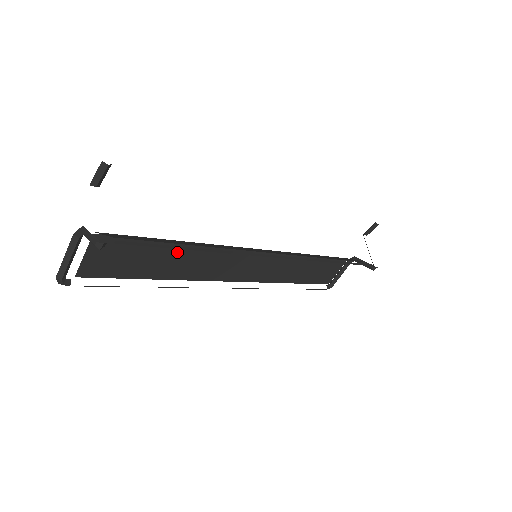
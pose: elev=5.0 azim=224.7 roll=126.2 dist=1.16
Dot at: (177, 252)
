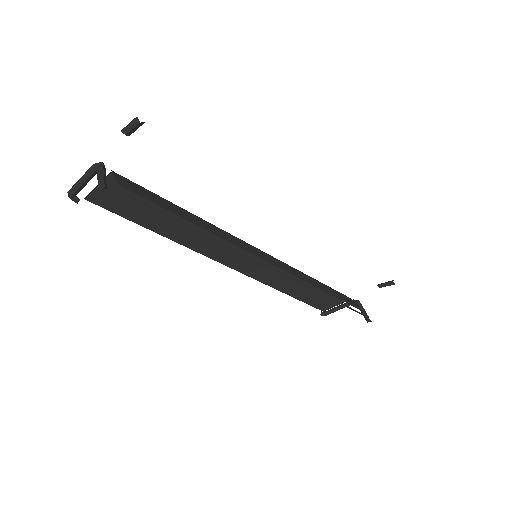
Dot at: (182, 219)
